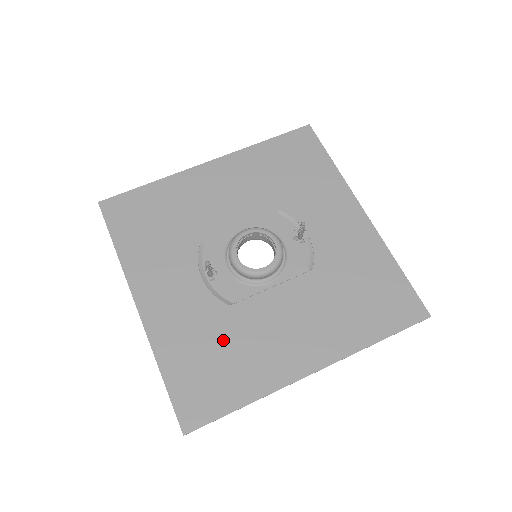
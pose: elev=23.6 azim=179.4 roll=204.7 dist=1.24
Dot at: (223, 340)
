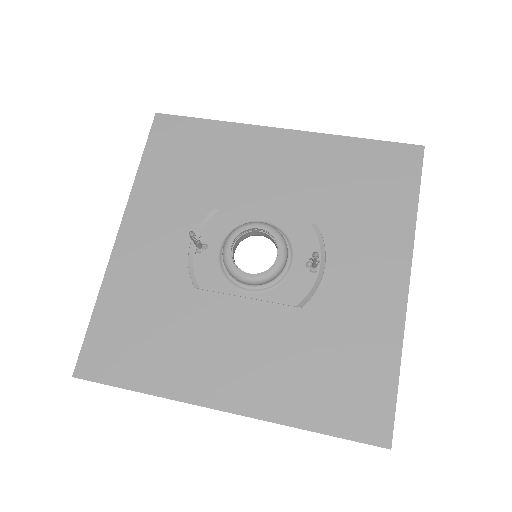
Dot at: (165, 317)
